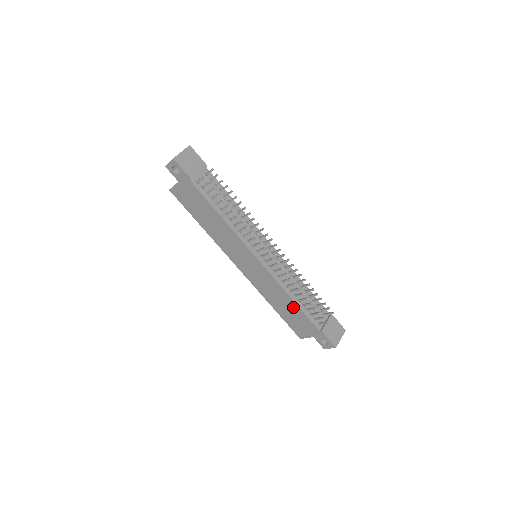
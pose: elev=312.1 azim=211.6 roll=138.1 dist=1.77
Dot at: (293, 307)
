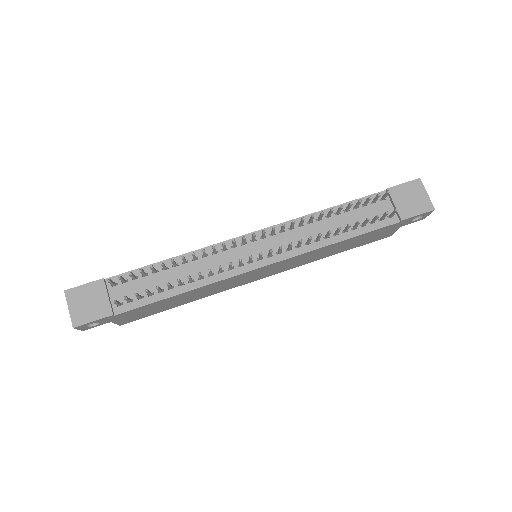
Dot at: (348, 242)
